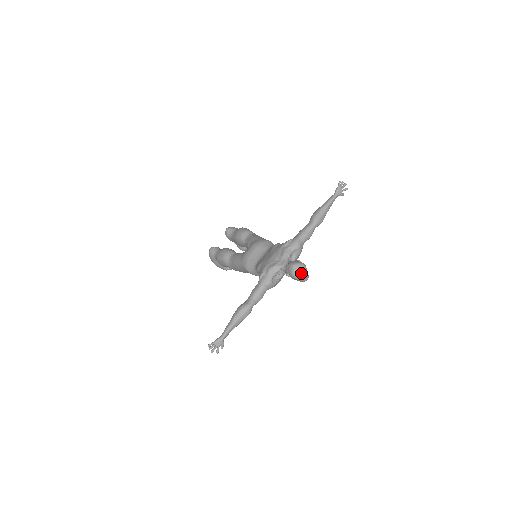
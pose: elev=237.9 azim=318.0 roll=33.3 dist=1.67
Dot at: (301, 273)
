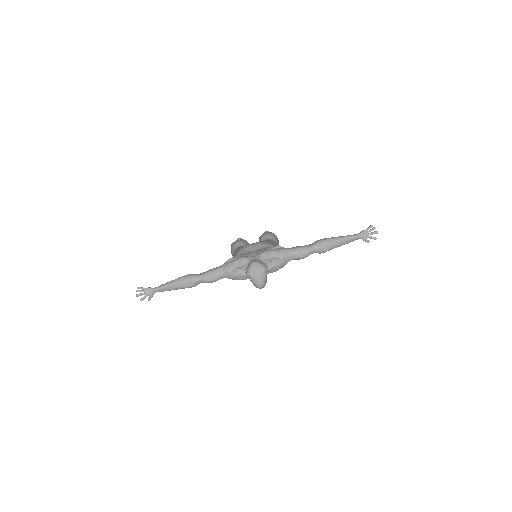
Dot at: (256, 274)
